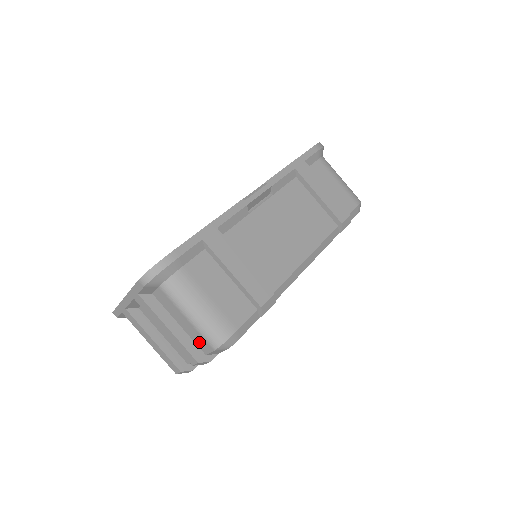
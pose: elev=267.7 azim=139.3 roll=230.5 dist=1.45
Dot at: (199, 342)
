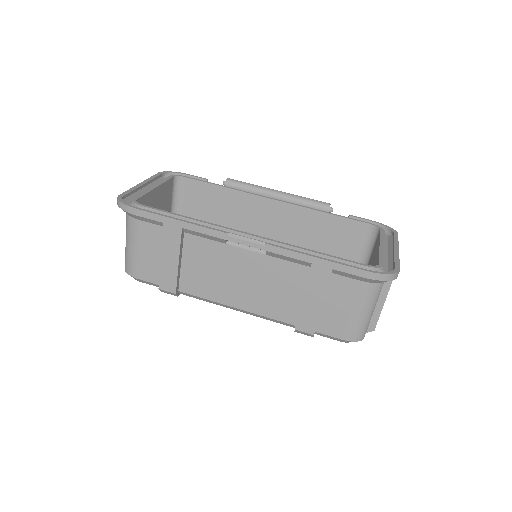
Dot at: occluded
